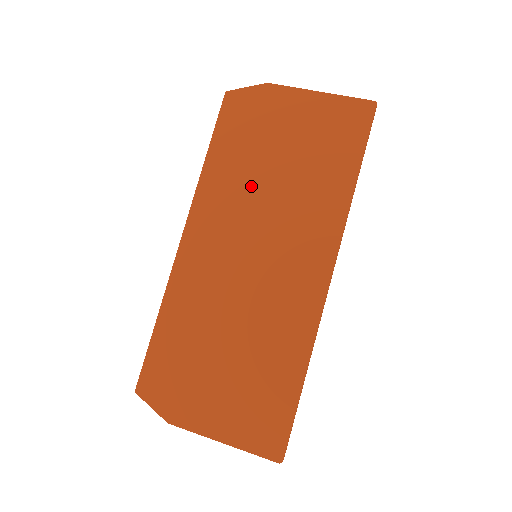
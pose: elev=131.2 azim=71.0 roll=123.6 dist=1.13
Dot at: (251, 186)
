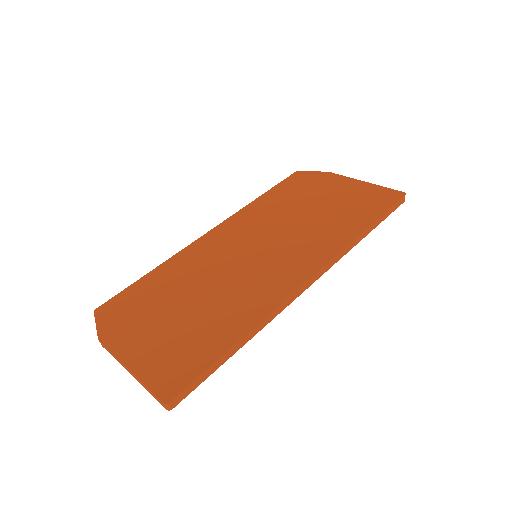
Dot at: (281, 216)
